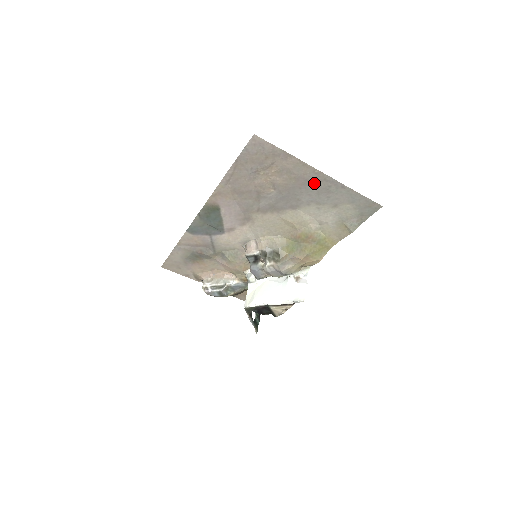
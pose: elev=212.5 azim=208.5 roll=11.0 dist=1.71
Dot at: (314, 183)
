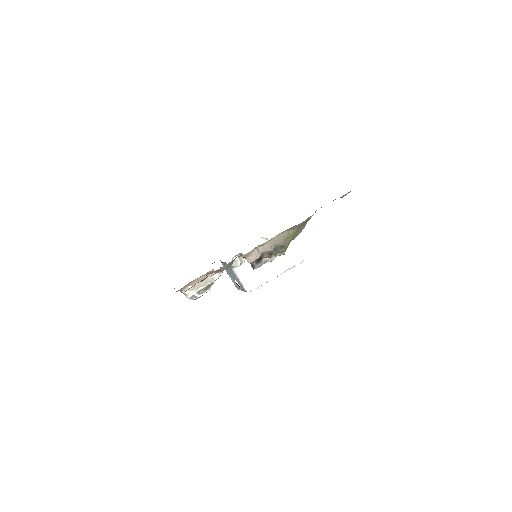
Dot at: occluded
